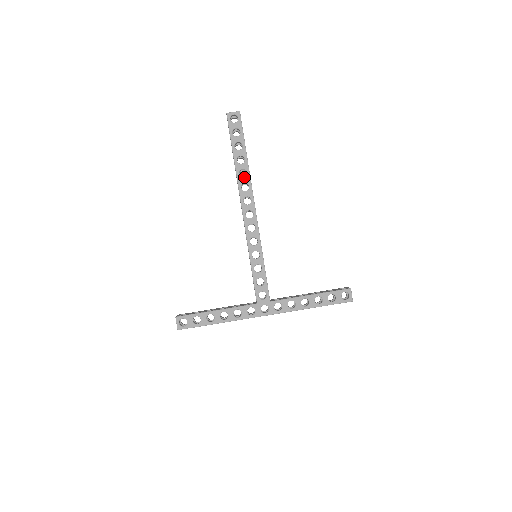
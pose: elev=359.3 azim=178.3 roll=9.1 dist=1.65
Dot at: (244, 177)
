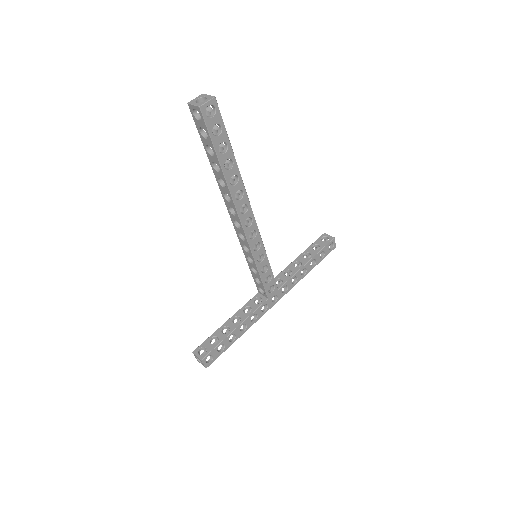
Dot at: (236, 184)
